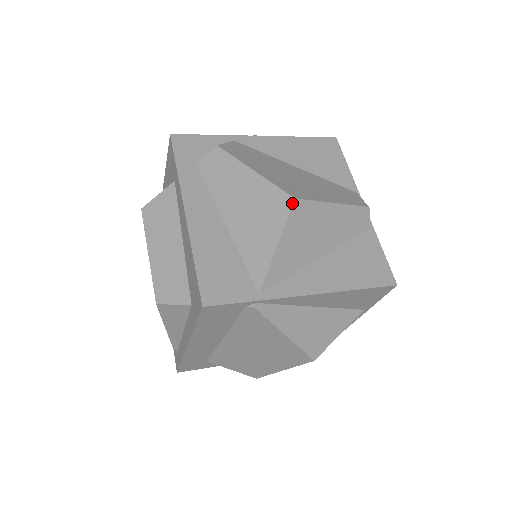
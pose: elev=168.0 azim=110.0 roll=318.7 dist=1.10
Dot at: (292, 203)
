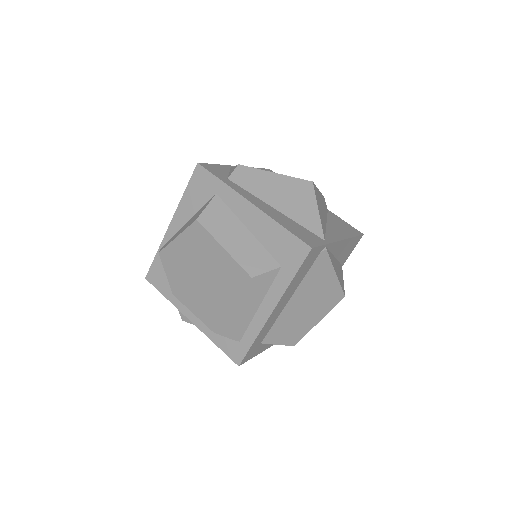
Dot at: (313, 184)
